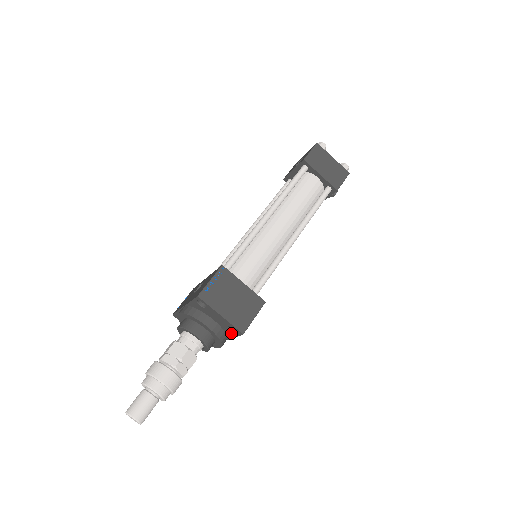
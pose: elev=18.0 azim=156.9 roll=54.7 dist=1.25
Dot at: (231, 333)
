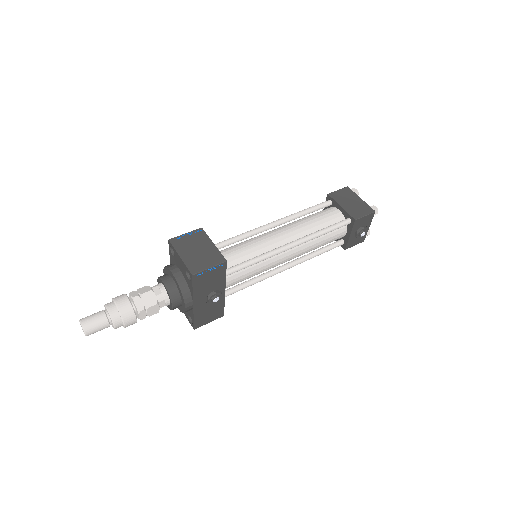
Dot at: (190, 283)
